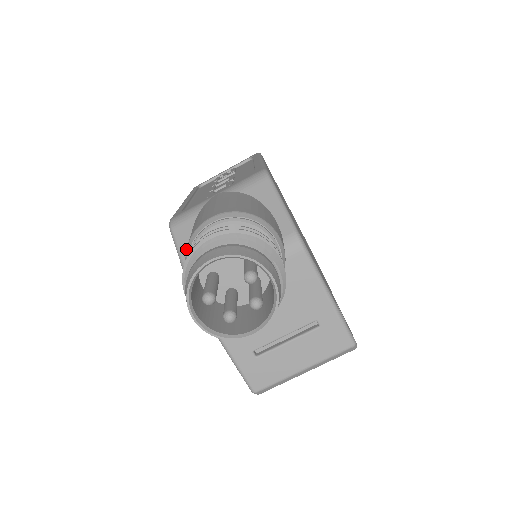
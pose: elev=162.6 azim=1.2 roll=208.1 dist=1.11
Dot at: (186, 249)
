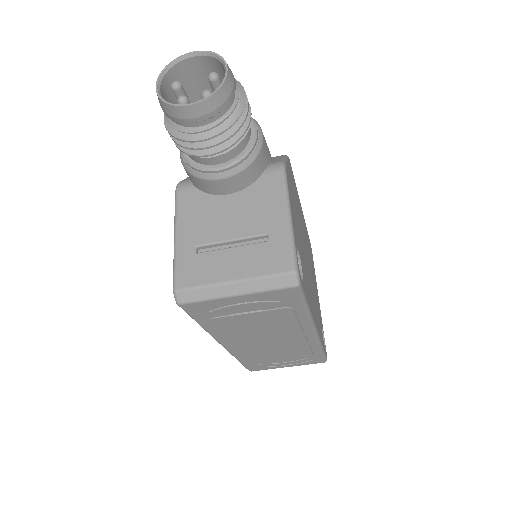
Dot at: occluded
